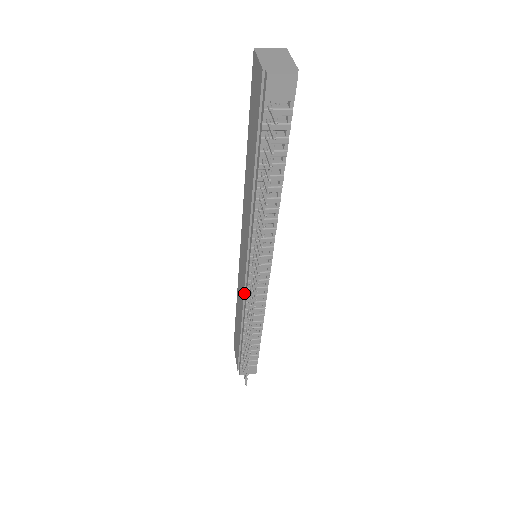
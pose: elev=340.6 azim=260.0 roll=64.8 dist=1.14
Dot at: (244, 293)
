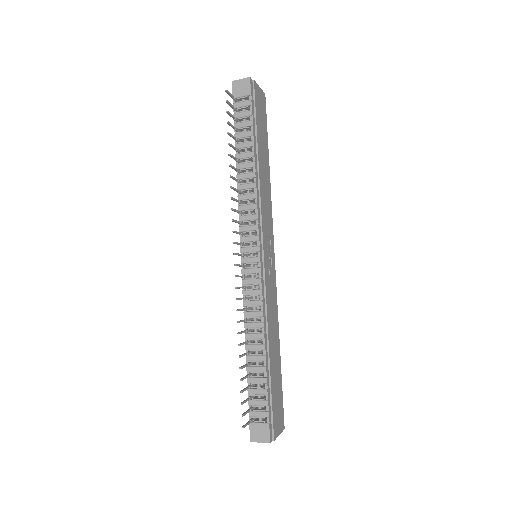
Dot at: occluded
